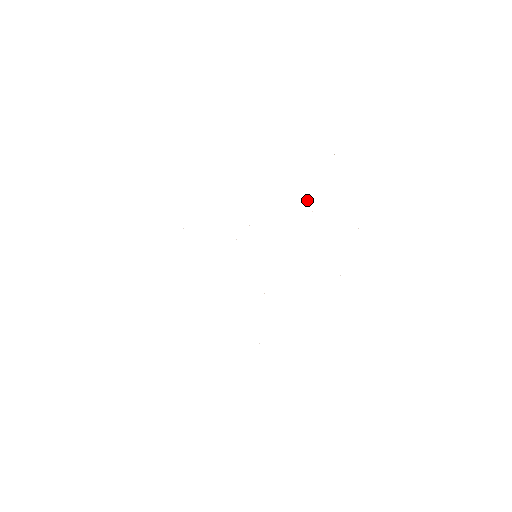
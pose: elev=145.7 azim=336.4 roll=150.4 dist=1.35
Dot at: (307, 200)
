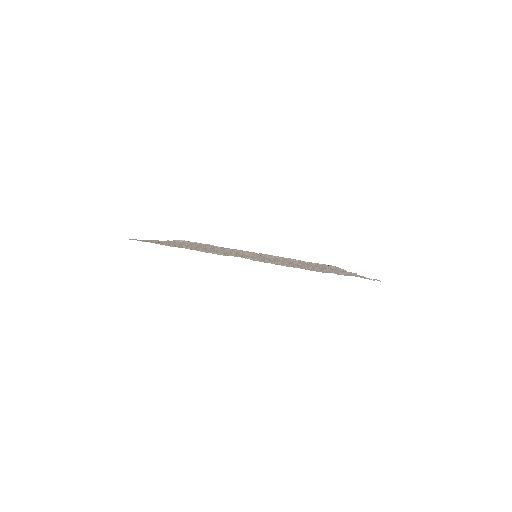
Dot at: occluded
